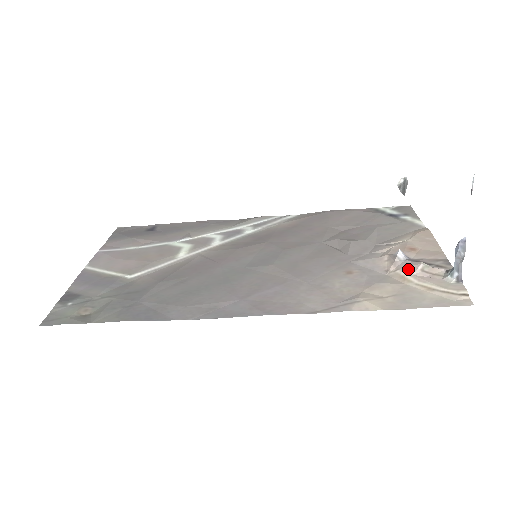
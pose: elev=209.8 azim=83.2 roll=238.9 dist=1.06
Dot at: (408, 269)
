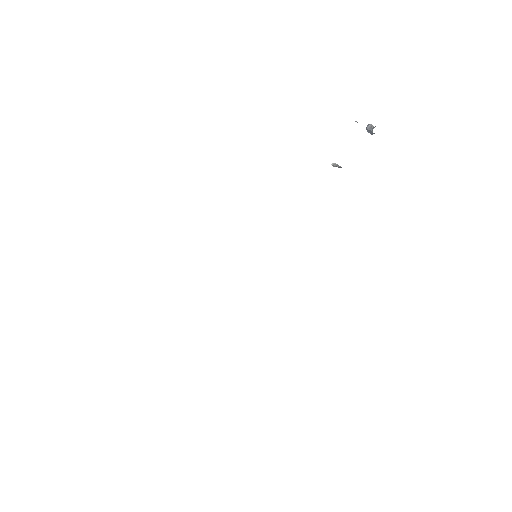
Dot at: occluded
